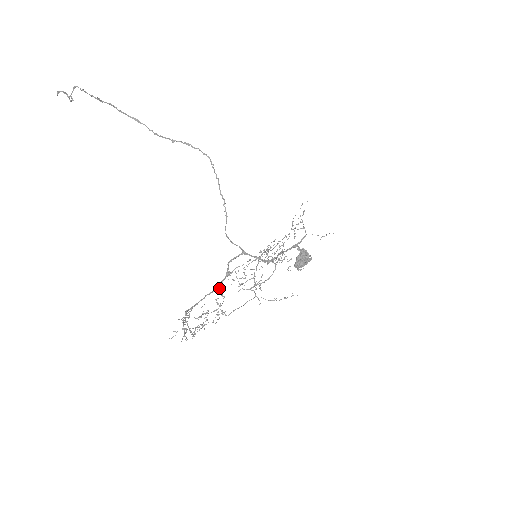
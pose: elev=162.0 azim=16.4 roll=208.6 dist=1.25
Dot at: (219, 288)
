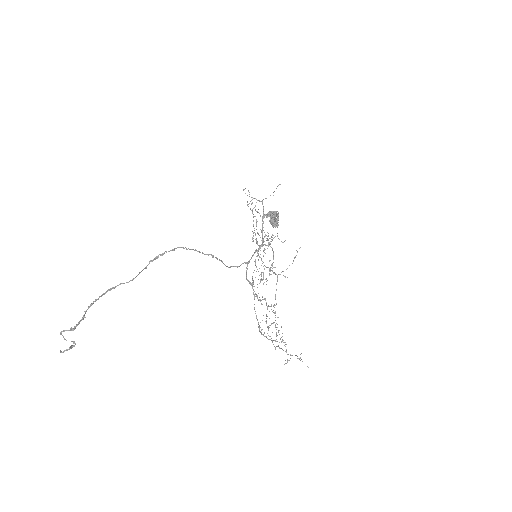
Dot at: (255, 296)
